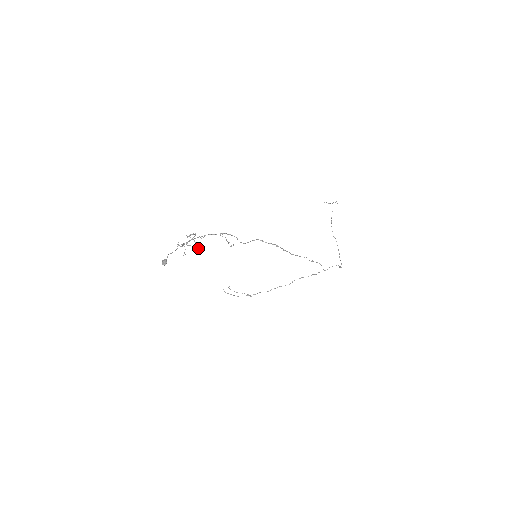
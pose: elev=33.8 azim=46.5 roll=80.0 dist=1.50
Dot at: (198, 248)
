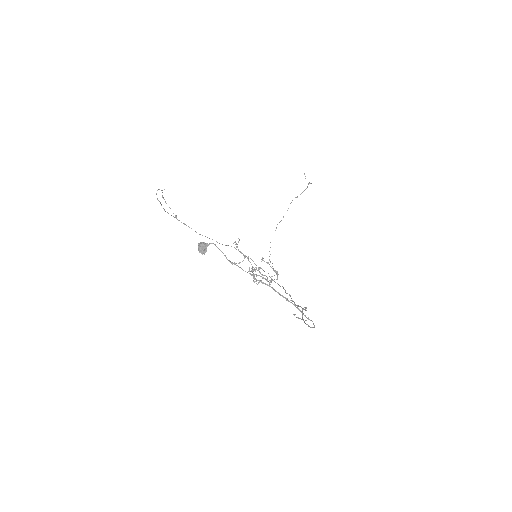
Dot at: (254, 270)
